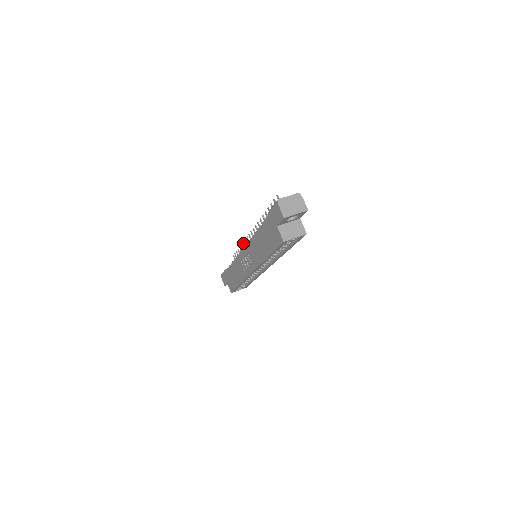
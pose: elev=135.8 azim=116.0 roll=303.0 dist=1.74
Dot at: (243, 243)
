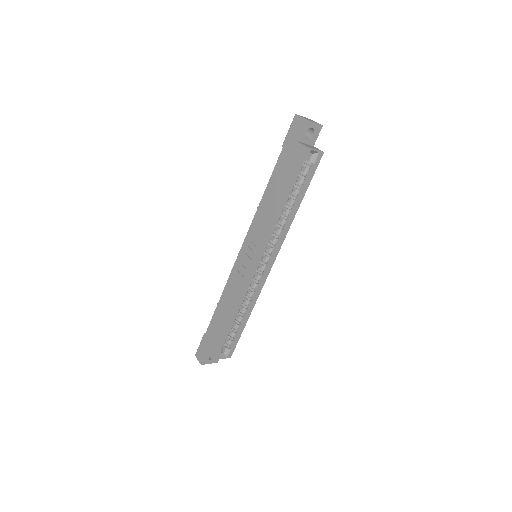
Dot at: occluded
